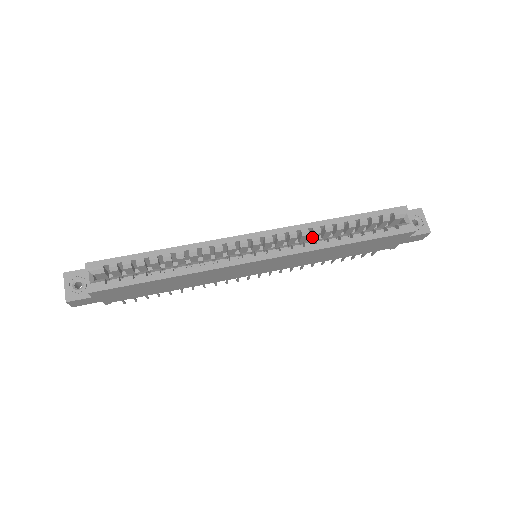
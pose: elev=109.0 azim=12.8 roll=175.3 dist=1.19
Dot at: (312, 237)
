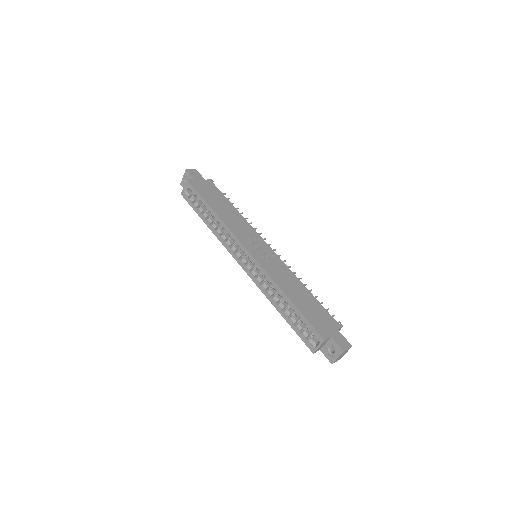
Dot at: occluded
